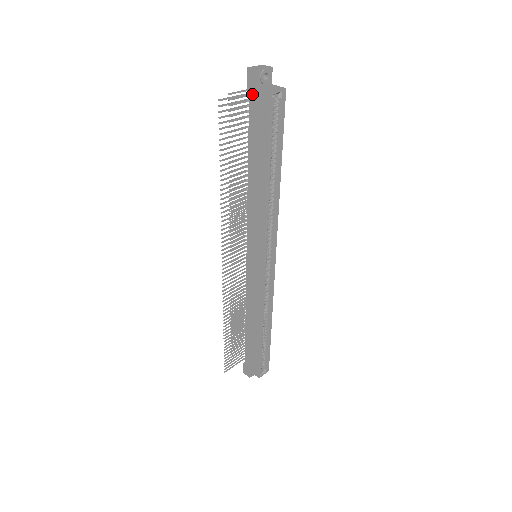
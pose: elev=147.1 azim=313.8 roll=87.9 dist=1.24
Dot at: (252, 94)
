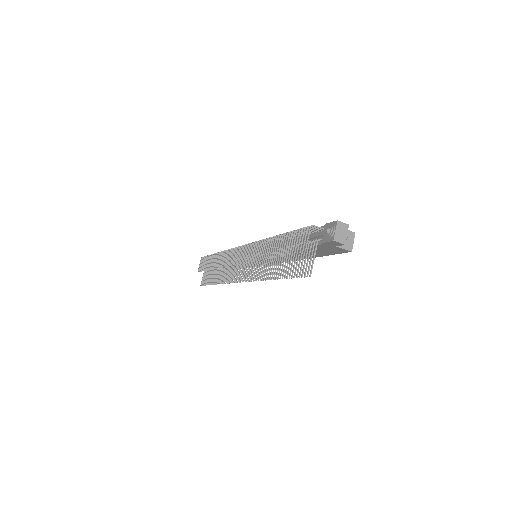
Dot at: (326, 246)
